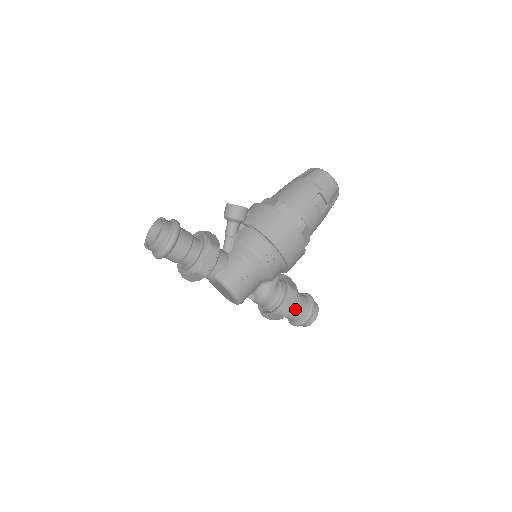
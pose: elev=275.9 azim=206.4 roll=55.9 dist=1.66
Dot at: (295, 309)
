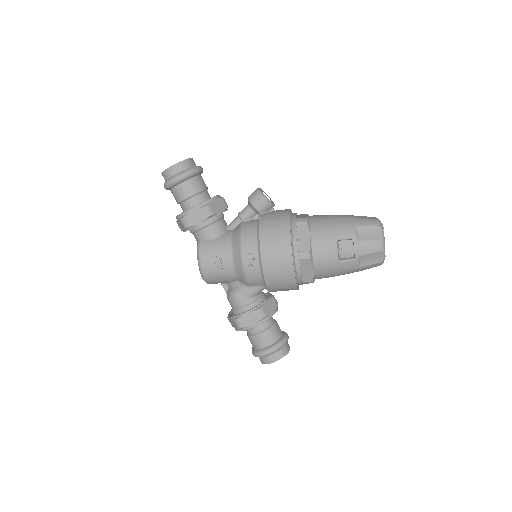
Dot at: (257, 334)
